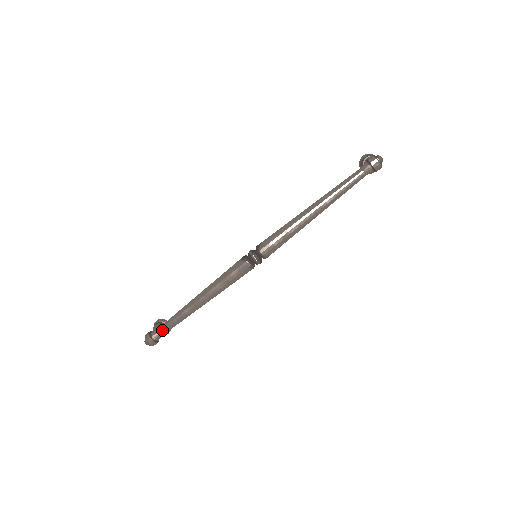
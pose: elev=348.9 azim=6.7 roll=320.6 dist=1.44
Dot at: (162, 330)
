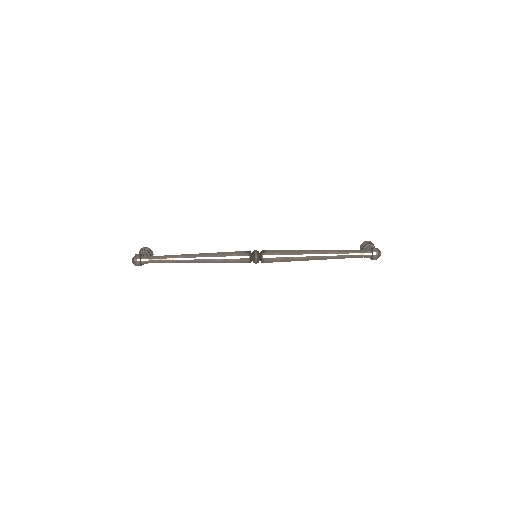
Dot at: (152, 260)
